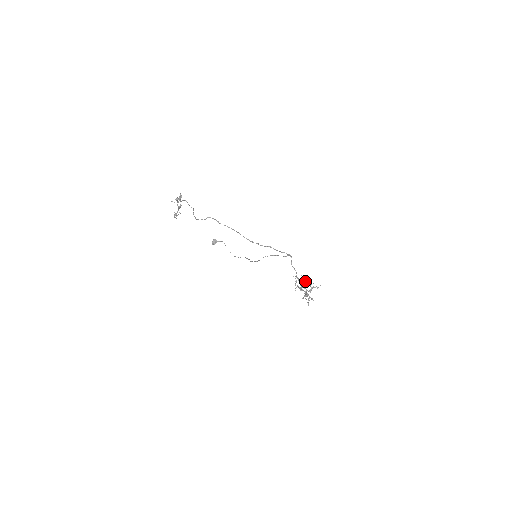
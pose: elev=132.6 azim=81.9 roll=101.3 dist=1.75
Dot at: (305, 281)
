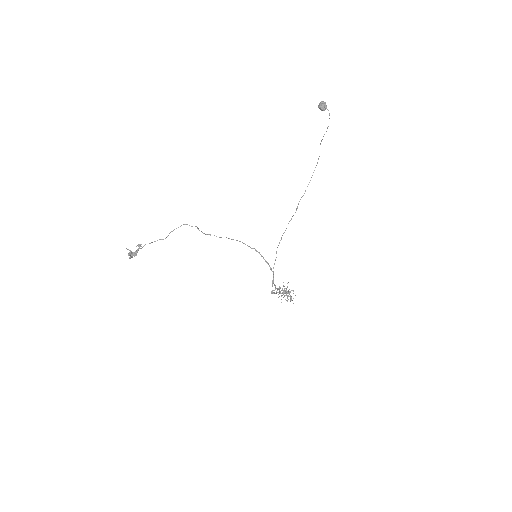
Dot at: occluded
